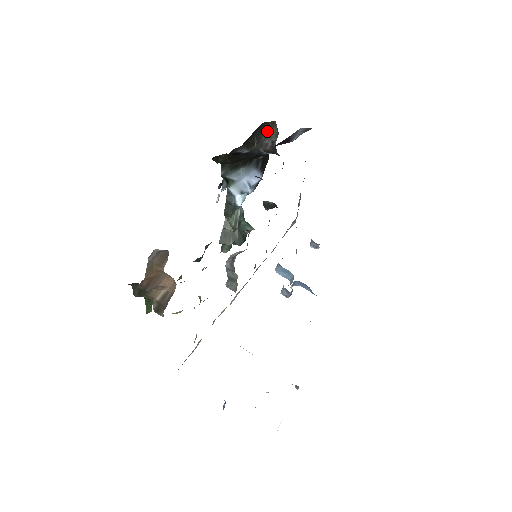
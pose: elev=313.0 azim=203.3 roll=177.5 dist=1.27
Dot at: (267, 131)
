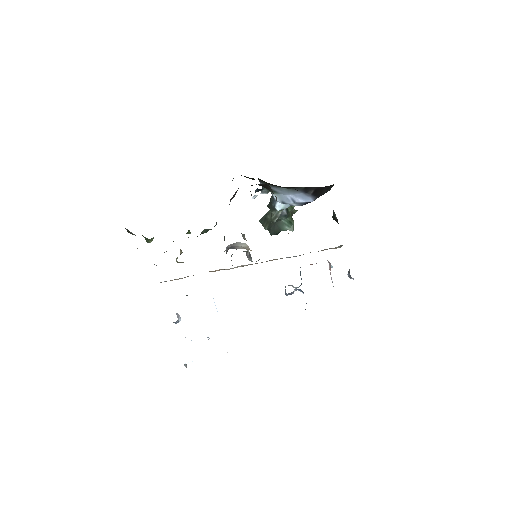
Dot at: (271, 189)
